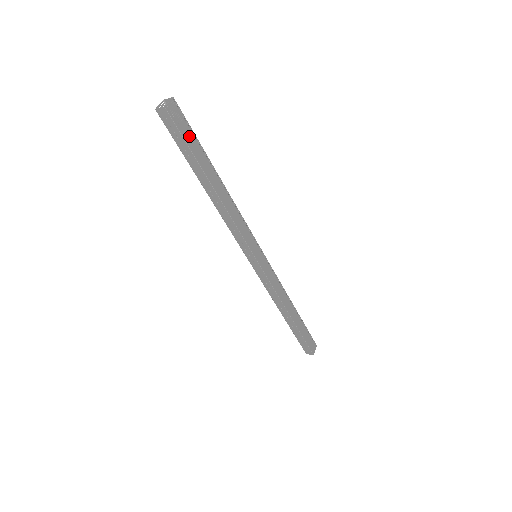
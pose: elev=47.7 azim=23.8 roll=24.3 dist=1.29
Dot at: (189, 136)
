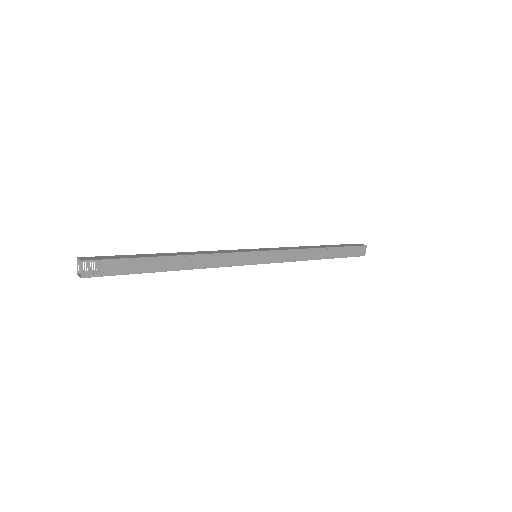
Dot at: (121, 267)
